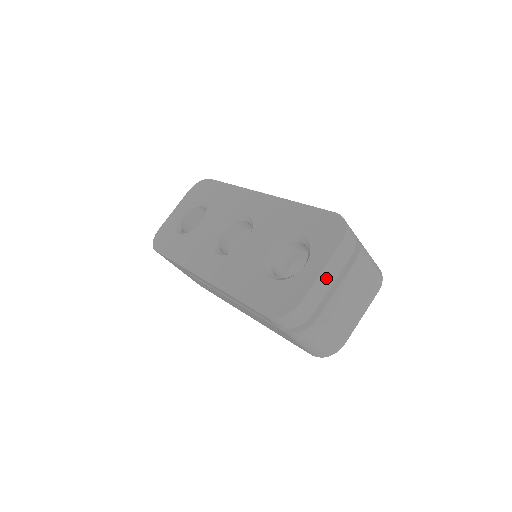
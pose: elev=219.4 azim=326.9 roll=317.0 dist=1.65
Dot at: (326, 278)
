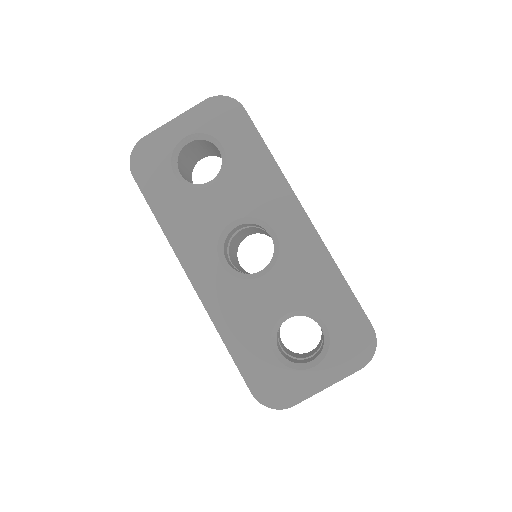
Dot at: occluded
